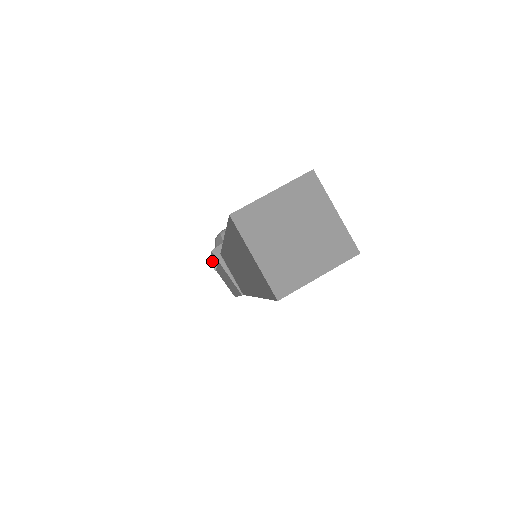
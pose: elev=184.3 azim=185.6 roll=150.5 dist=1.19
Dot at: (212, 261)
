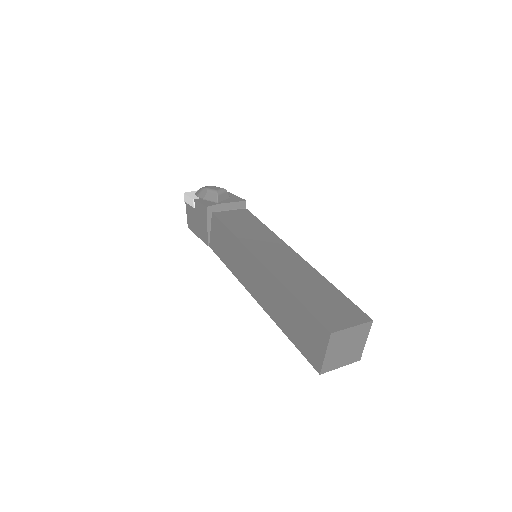
Dot at: (194, 202)
